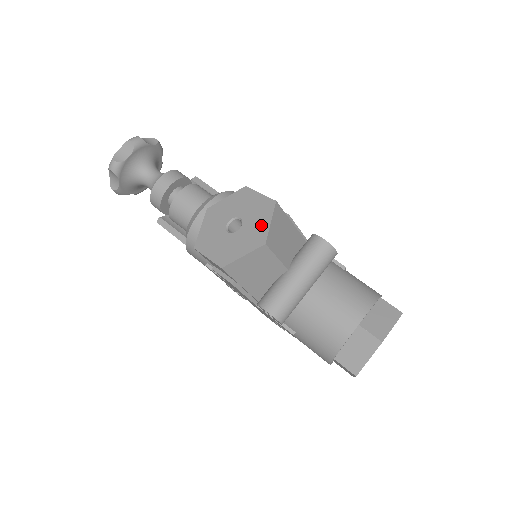
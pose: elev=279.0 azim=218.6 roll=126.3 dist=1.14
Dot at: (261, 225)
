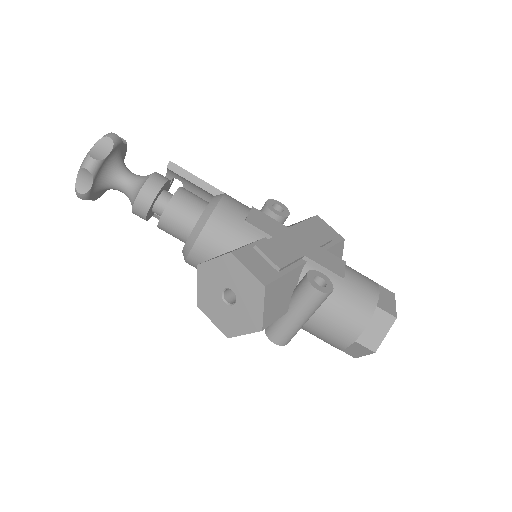
Dot at: (255, 309)
